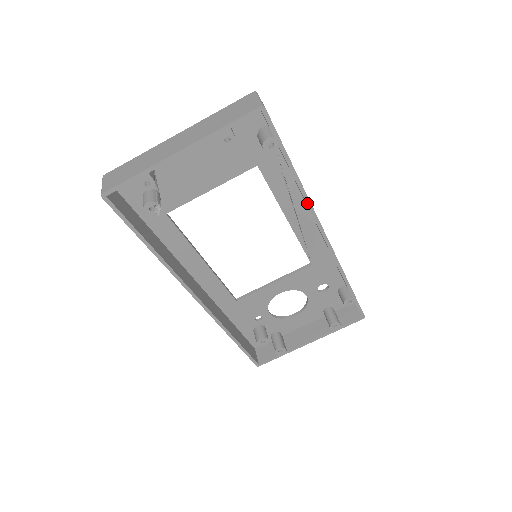
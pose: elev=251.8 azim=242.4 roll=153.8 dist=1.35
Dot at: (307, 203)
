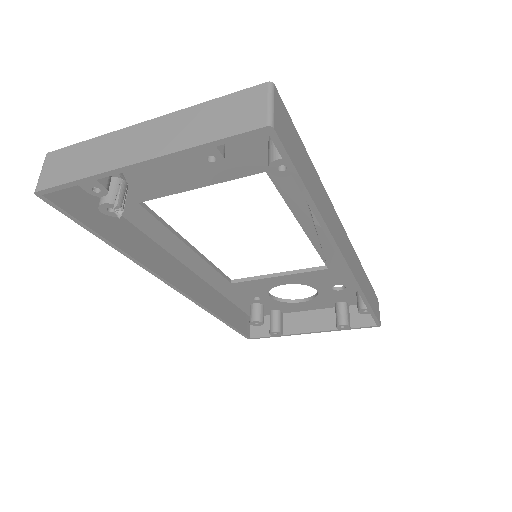
Dot at: (326, 233)
